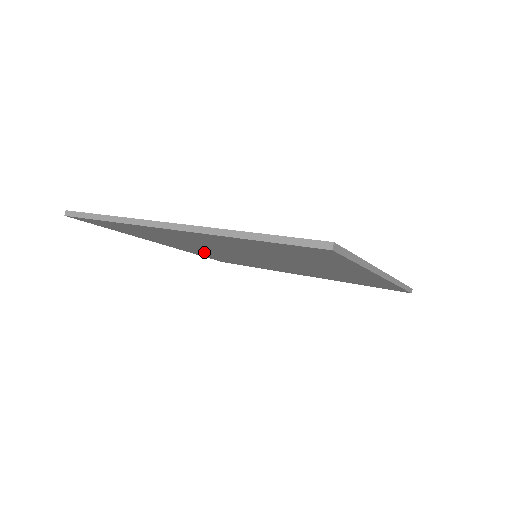
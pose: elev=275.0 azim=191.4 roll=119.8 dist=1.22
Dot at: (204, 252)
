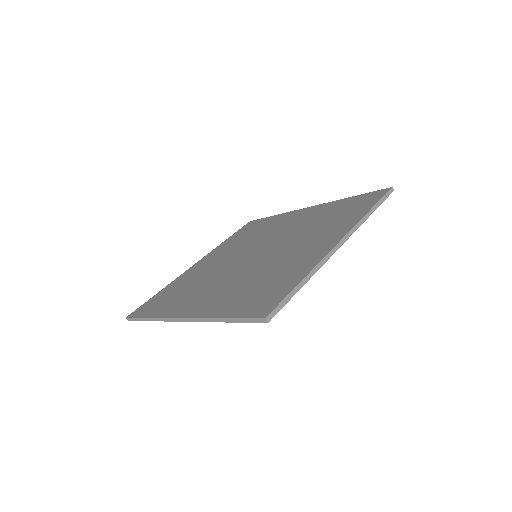
Dot at: occluded
